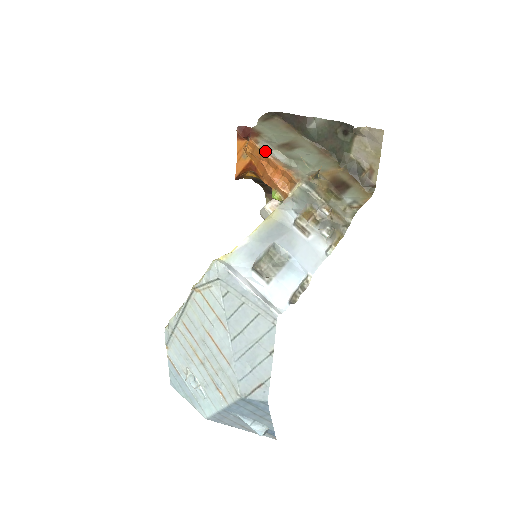
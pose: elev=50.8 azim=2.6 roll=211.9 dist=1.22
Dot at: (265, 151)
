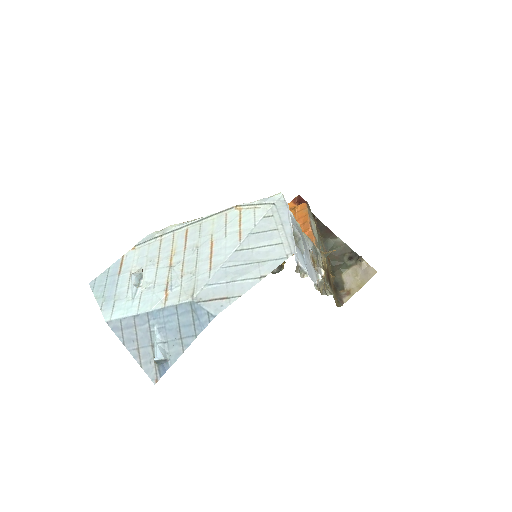
Dot at: (309, 215)
